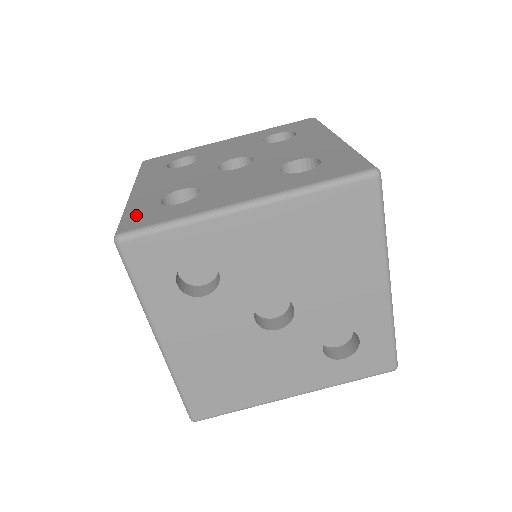
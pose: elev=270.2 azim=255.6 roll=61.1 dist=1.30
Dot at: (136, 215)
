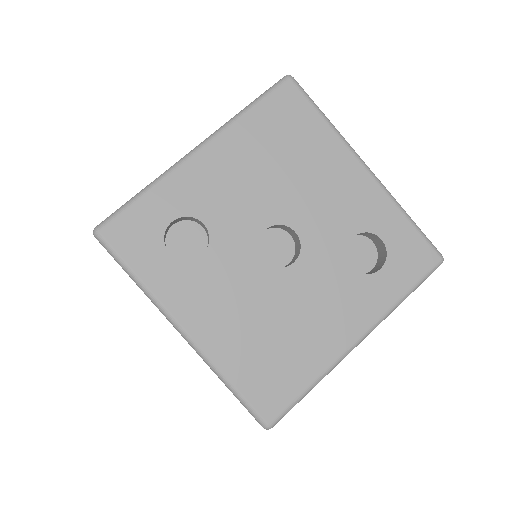
Dot at: occluded
